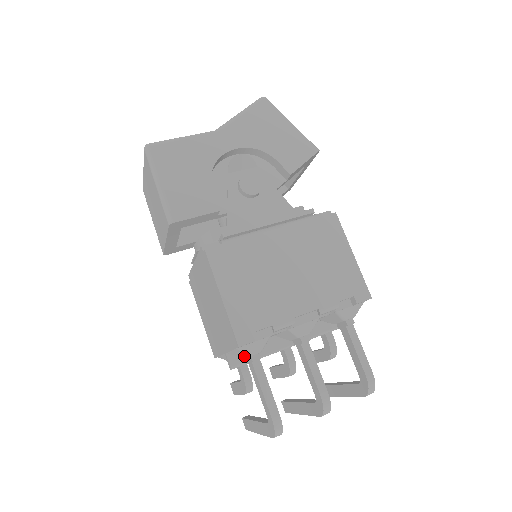
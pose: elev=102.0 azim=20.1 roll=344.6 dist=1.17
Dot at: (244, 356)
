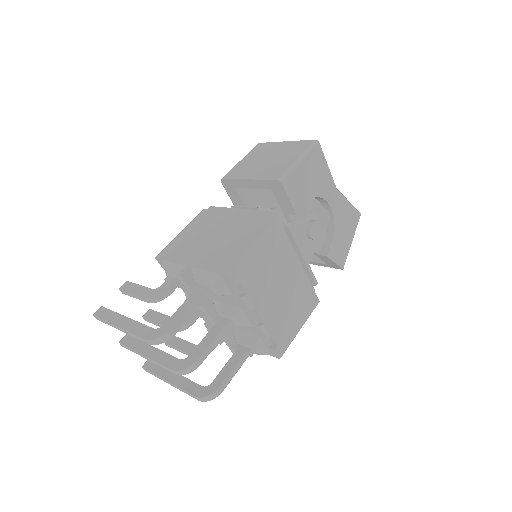
Dot at: (206, 282)
